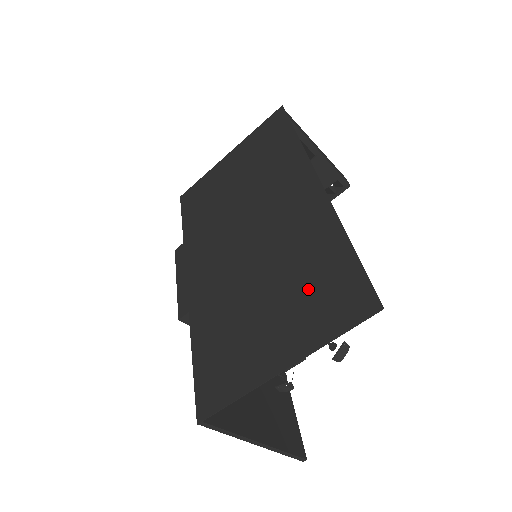
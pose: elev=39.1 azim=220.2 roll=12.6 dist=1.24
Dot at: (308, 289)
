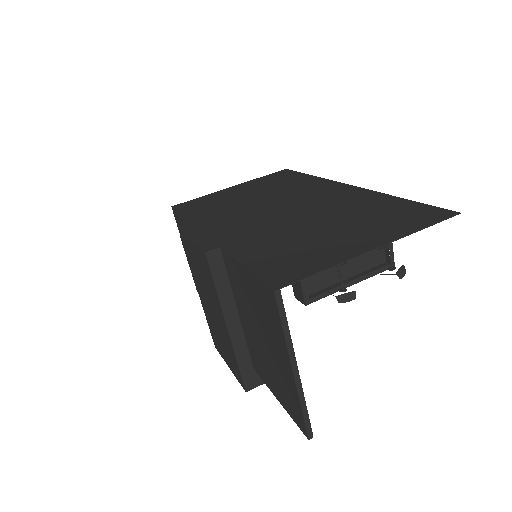
Dot at: (376, 217)
